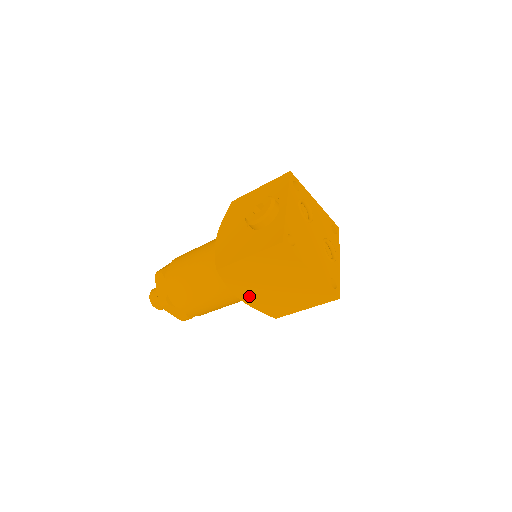
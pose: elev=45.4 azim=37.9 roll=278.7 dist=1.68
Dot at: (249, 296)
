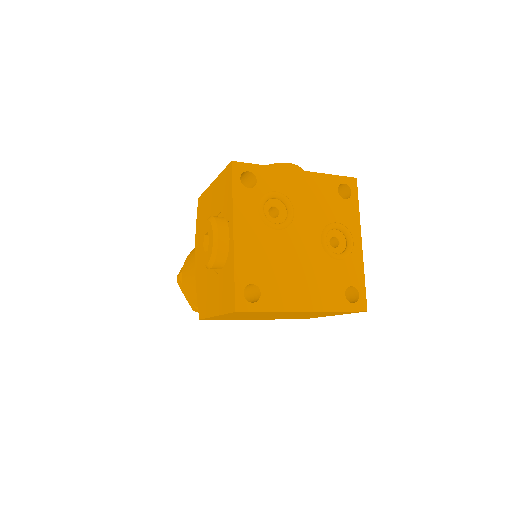
Dot at: occluded
